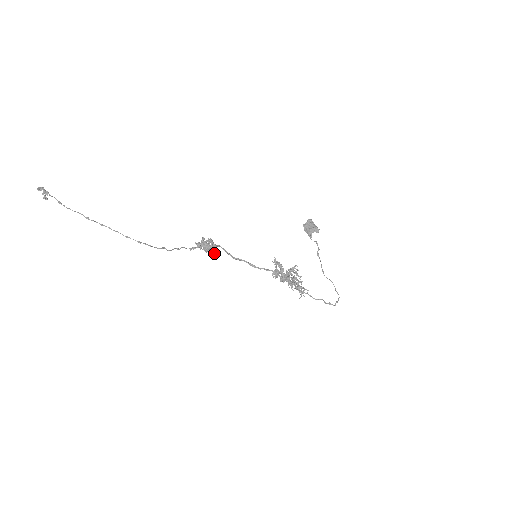
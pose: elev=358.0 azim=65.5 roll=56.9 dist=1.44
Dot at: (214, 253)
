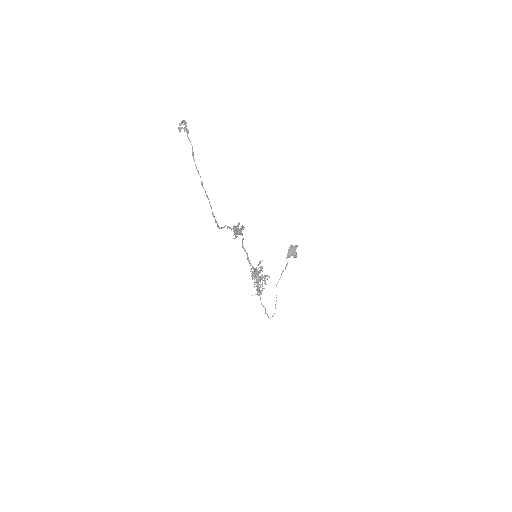
Dot at: occluded
